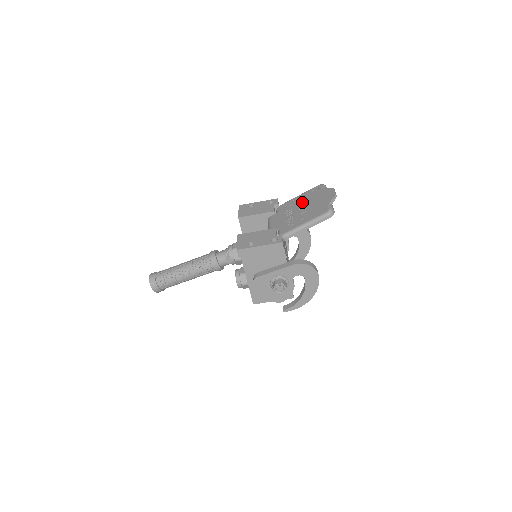
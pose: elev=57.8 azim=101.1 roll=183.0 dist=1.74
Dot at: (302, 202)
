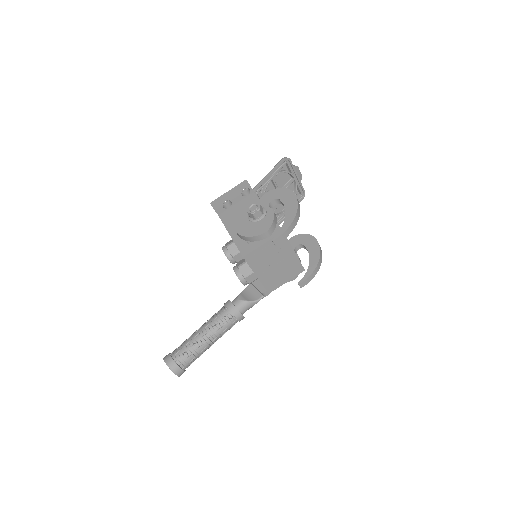
Dot at: occluded
